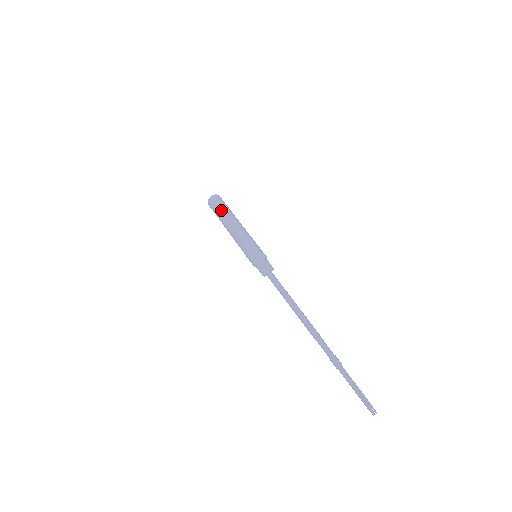
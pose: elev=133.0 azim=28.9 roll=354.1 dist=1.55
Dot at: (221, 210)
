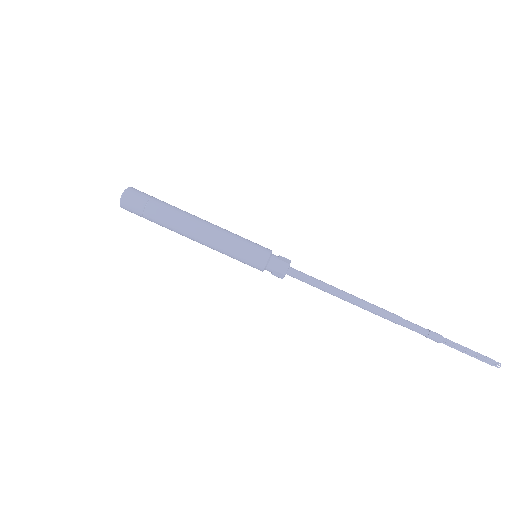
Dot at: (162, 206)
